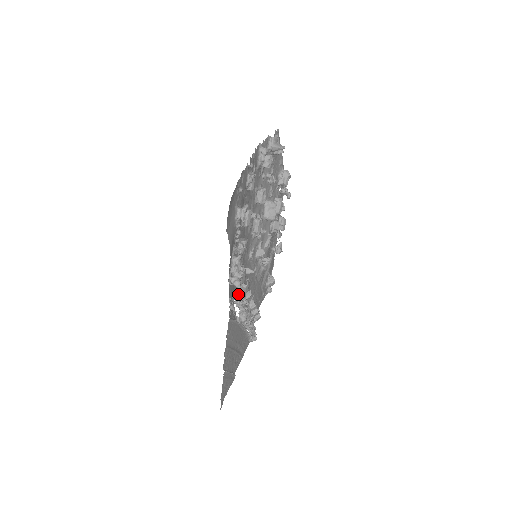
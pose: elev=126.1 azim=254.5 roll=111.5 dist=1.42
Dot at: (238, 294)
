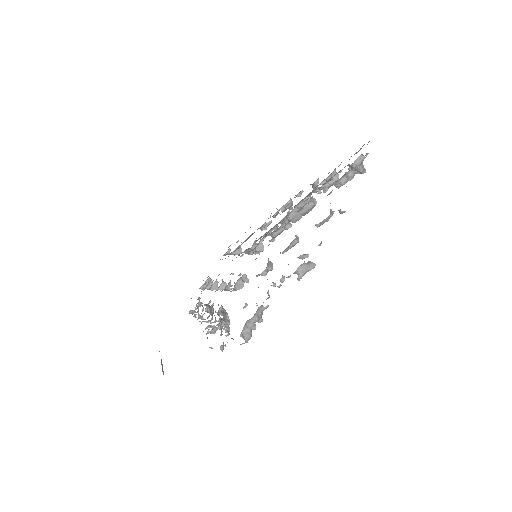
Dot at: occluded
